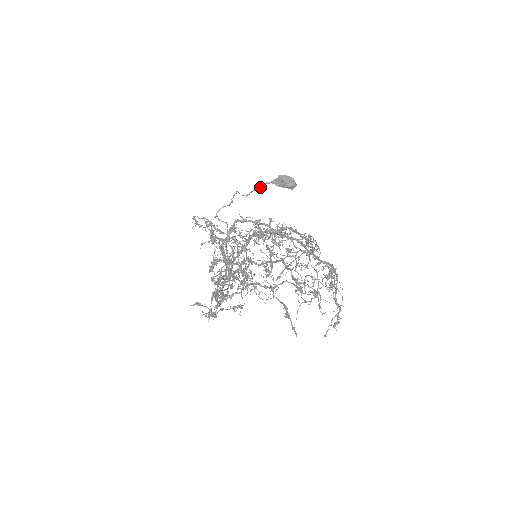
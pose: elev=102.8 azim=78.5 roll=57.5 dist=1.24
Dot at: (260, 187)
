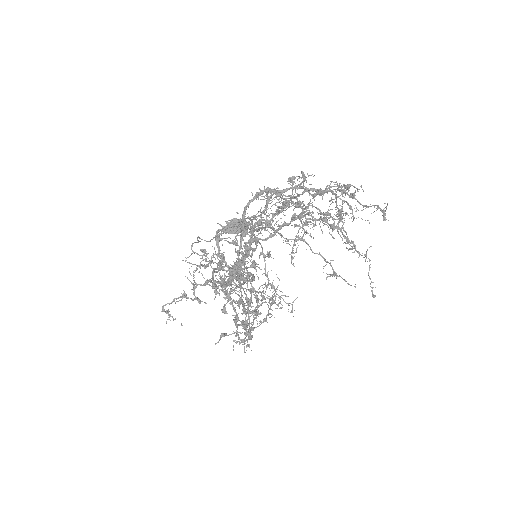
Dot at: occluded
